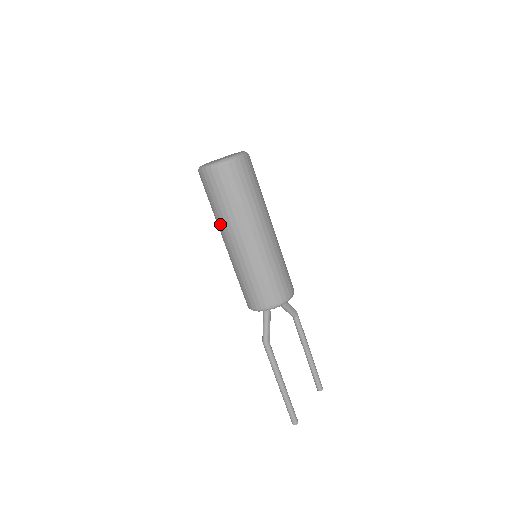
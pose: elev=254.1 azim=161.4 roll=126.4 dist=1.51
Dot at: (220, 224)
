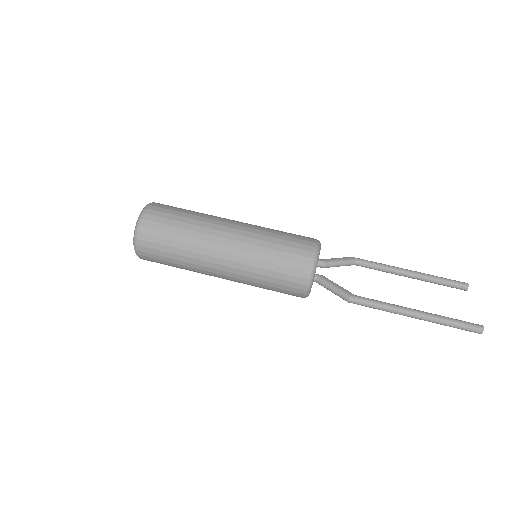
Dot at: (196, 267)
